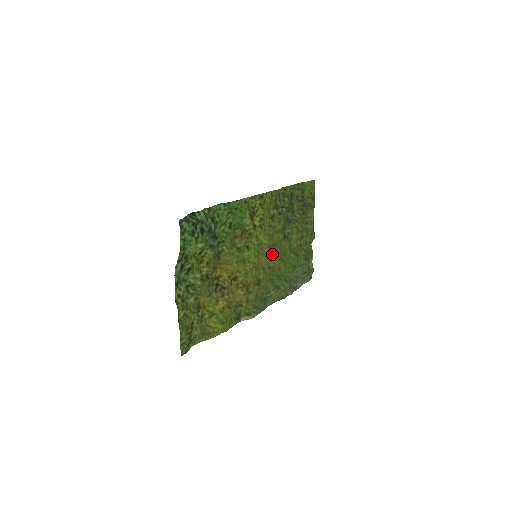
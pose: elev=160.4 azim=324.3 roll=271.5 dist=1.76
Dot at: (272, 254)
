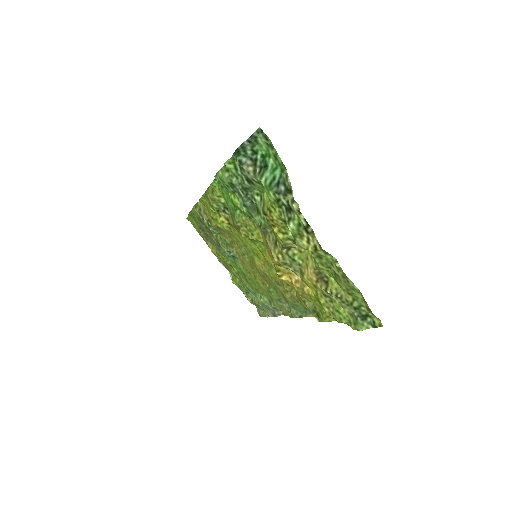
Dot at: (252, 263)
